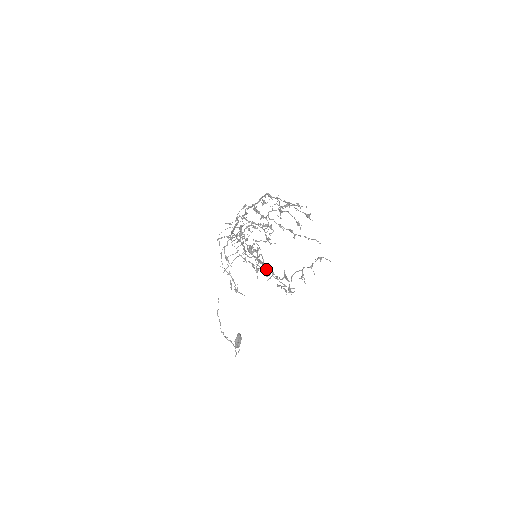
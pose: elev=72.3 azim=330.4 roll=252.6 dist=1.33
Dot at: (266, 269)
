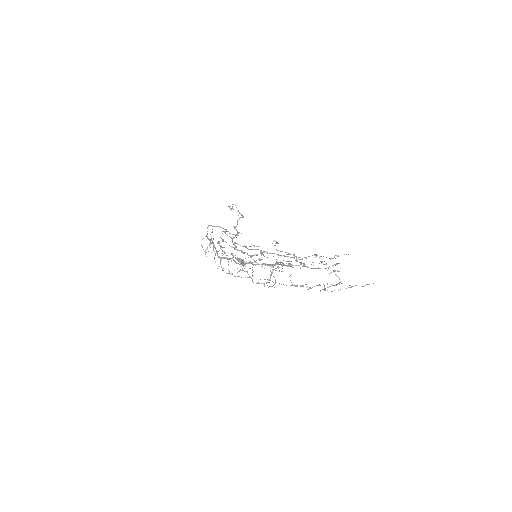
Dot at: (264, 252)
